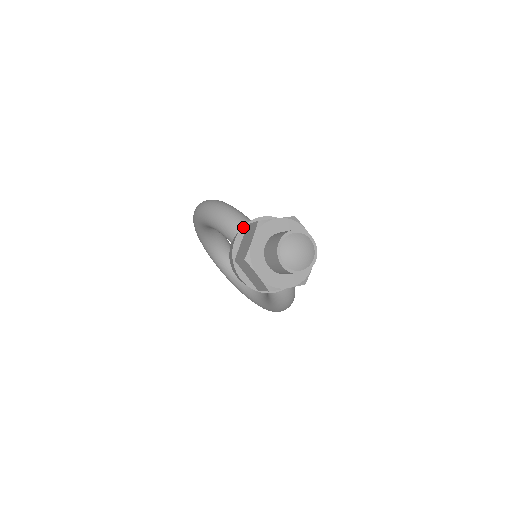
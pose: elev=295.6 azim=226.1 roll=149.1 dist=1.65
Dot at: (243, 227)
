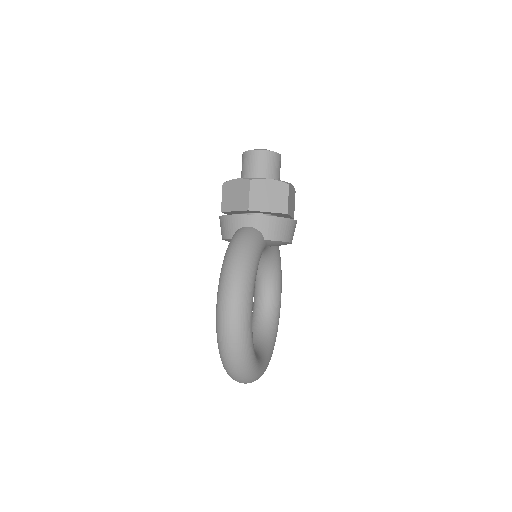
Dot at: occluded
